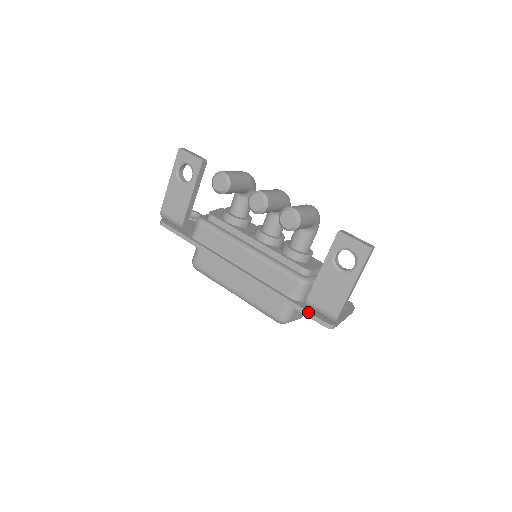
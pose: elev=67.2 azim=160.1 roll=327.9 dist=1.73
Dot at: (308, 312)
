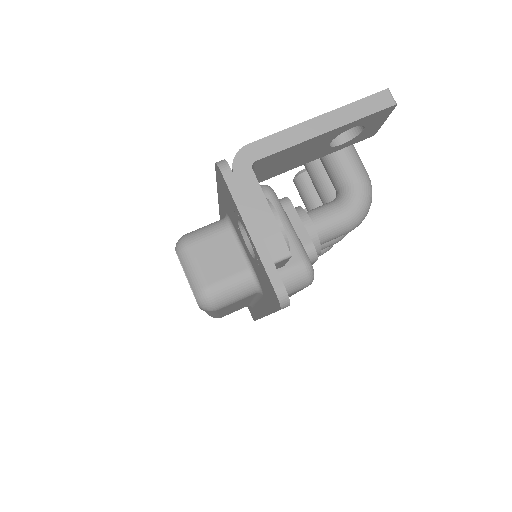
Dot at: occluded
